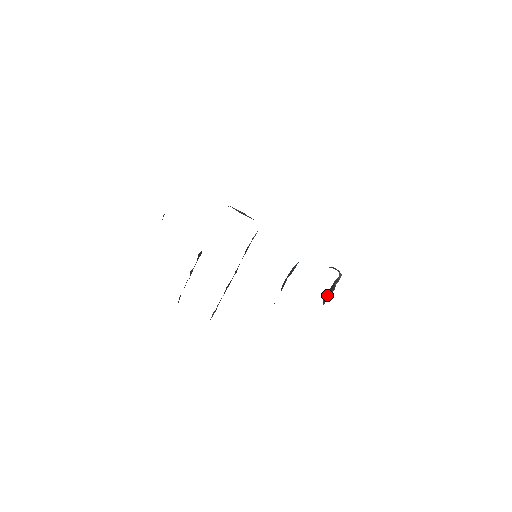
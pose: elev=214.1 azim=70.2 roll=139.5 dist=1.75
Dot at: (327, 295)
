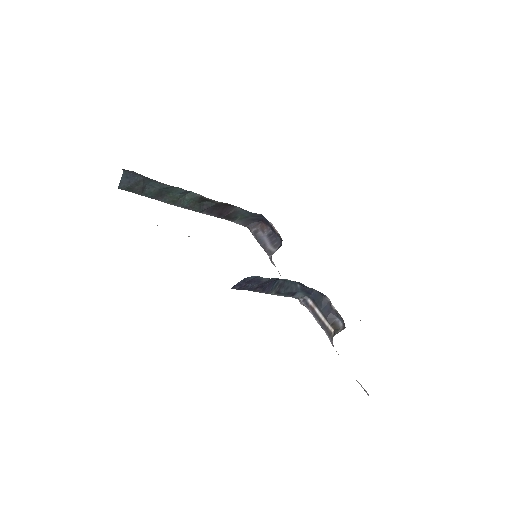
Dot at: occluded
